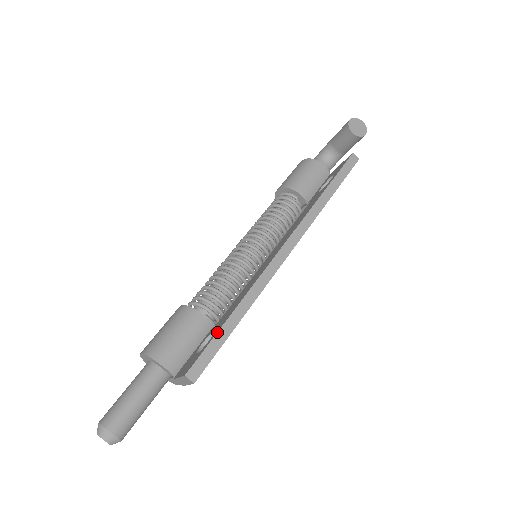
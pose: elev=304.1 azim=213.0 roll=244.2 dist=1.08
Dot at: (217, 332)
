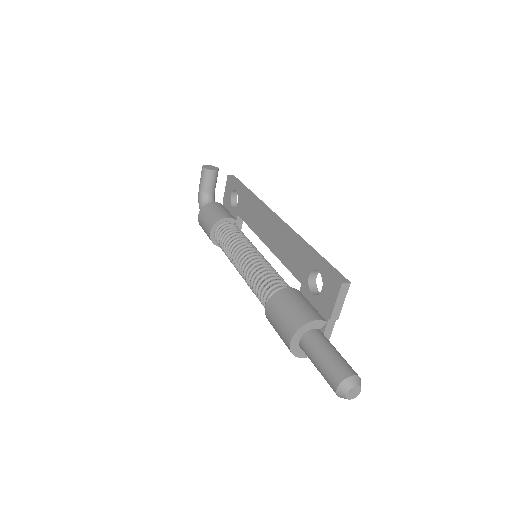
Dot at: (317, 260)
